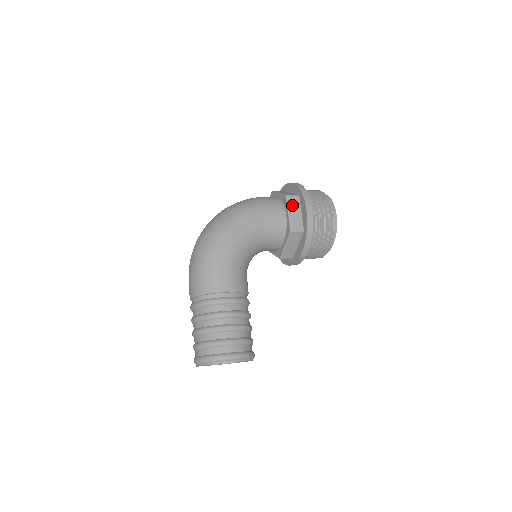
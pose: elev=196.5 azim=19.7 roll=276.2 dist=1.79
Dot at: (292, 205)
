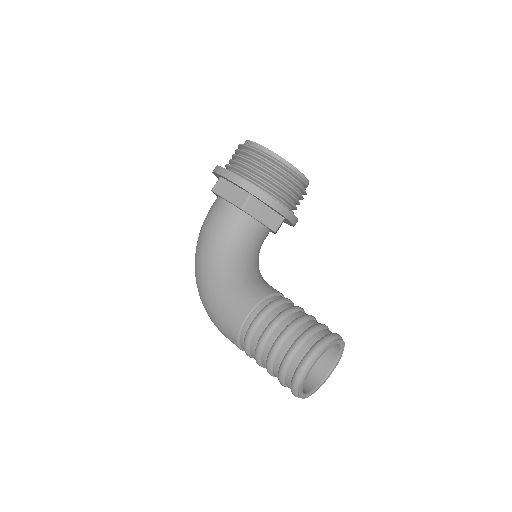
Dot at: (222, 190)
